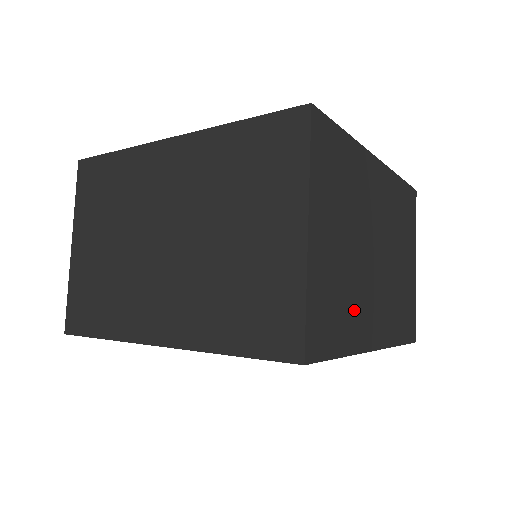
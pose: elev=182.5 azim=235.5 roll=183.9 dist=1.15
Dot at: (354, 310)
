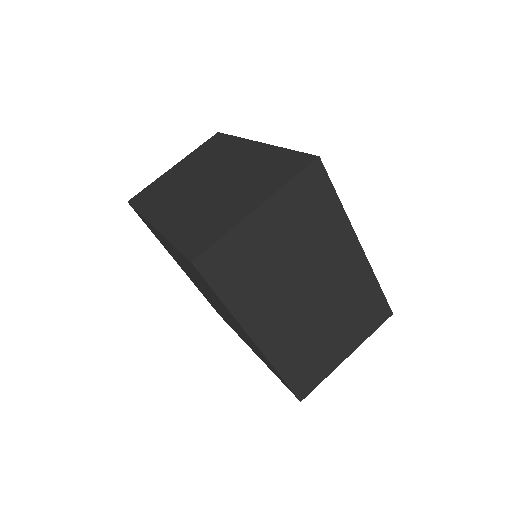
Dot at: (256, 293)
